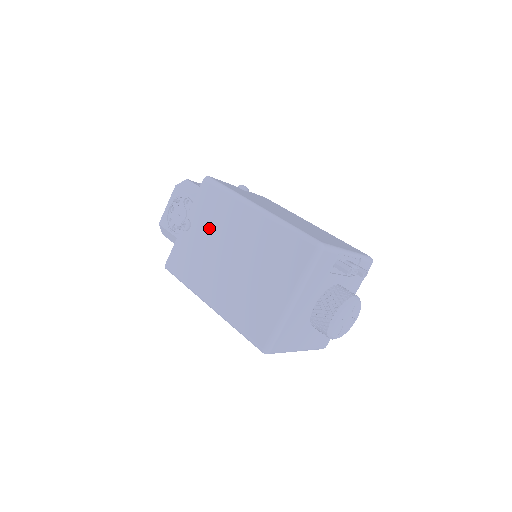
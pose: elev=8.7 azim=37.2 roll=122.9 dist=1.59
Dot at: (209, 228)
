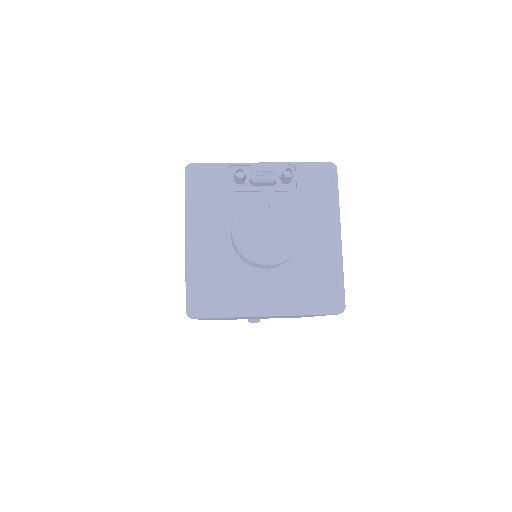
Dot at: occluded
